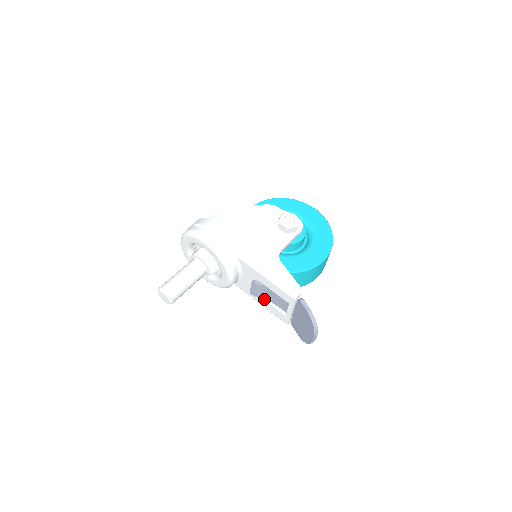
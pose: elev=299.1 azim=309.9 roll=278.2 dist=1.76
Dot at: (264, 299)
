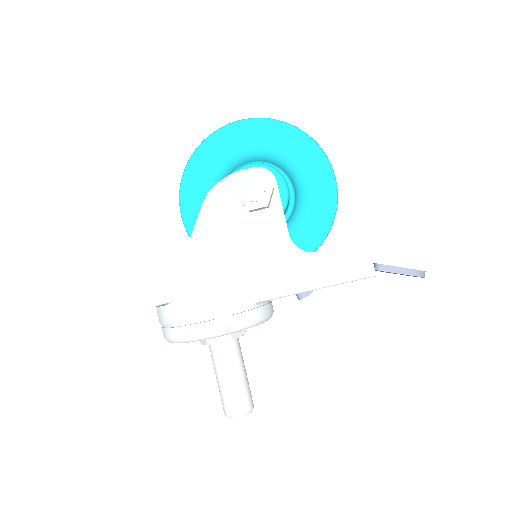
Dot at: occluded
